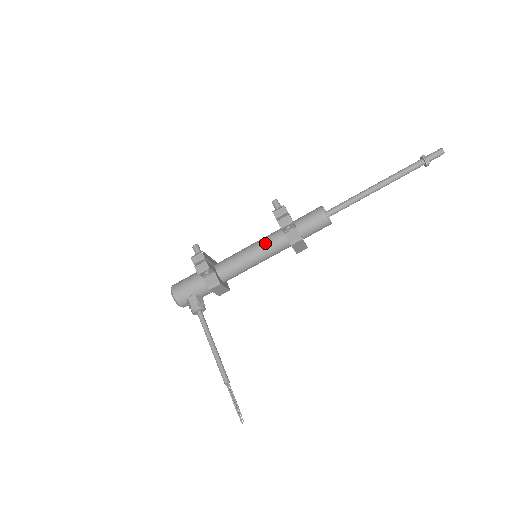
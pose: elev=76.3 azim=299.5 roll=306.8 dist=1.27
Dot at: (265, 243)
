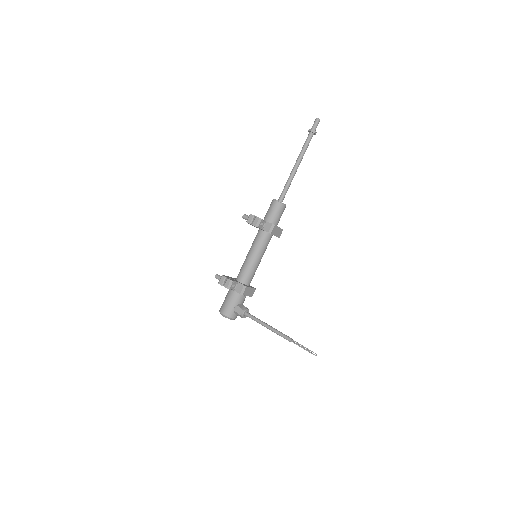
Dot at: (256, 244)
